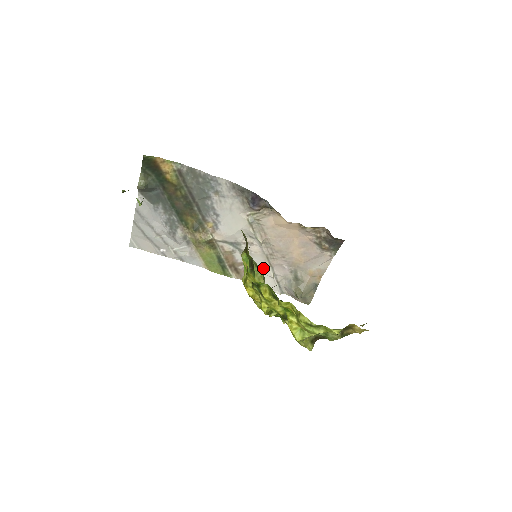
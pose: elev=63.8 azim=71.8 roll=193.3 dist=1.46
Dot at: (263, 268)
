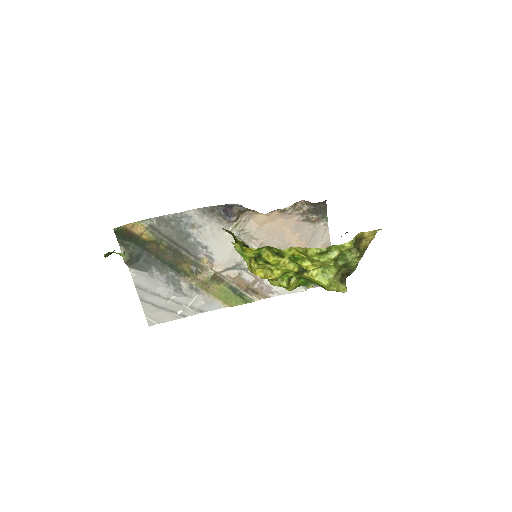
Dot at: occluded
